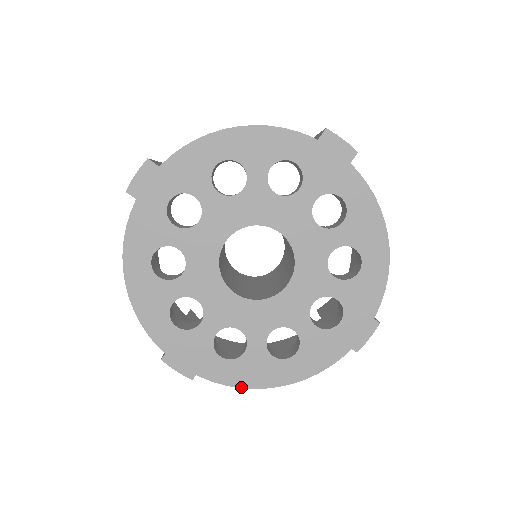
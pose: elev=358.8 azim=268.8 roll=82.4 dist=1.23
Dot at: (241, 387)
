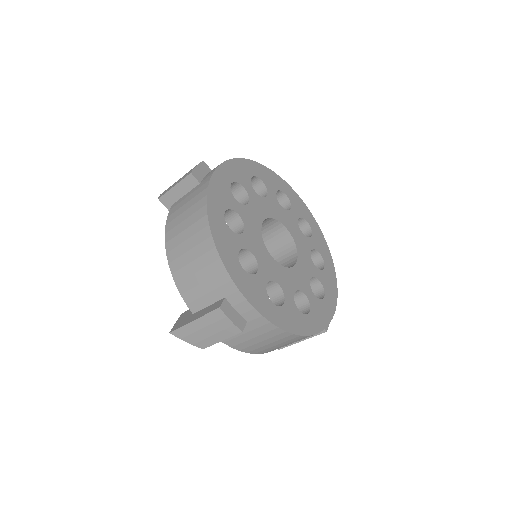
Dot at: (287, 331)
